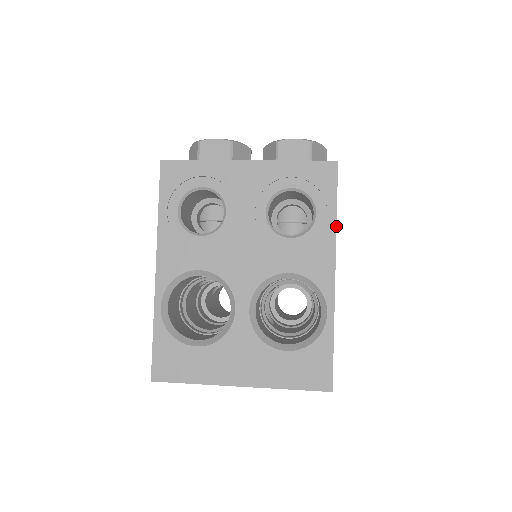
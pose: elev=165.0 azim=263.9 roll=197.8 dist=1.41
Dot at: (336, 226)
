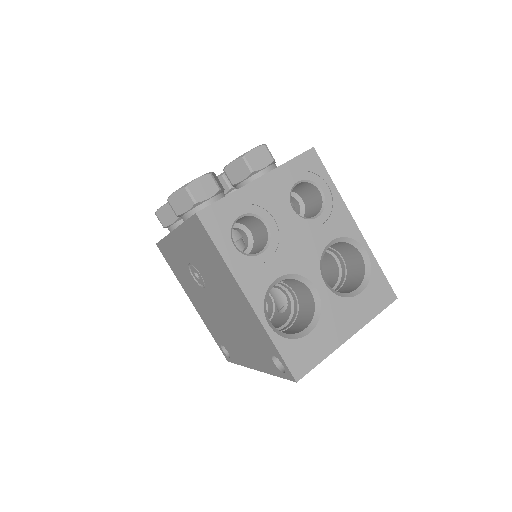
Dot at: (338, 192)
